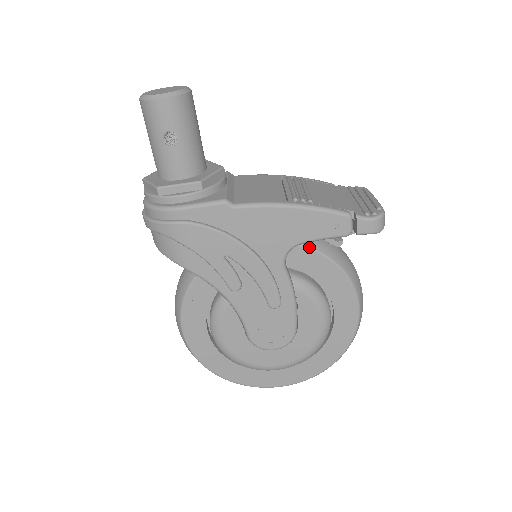
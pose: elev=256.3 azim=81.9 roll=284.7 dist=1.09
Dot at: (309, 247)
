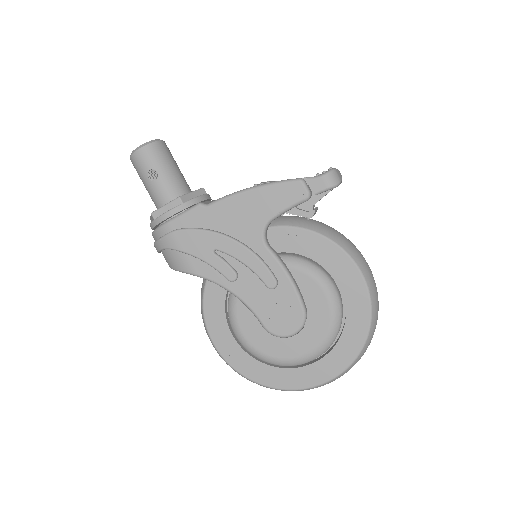
Dot at: (287, 225)
